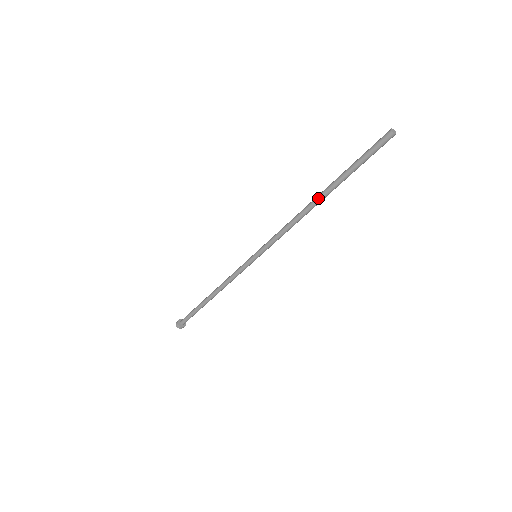
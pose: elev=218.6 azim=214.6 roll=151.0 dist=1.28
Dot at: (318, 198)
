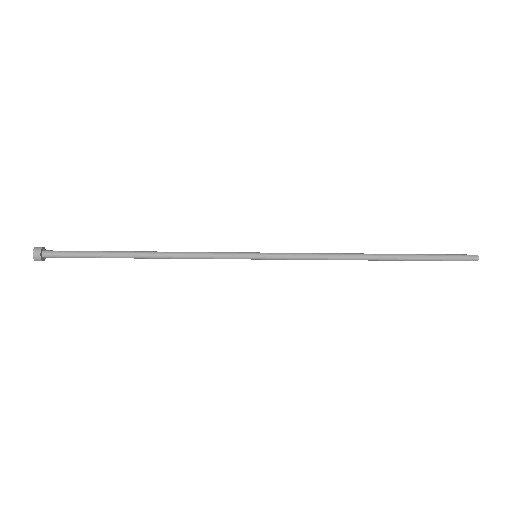
Dot at: (379, 256)
